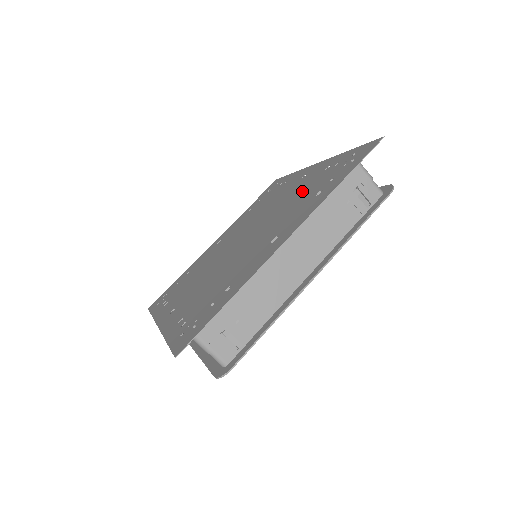
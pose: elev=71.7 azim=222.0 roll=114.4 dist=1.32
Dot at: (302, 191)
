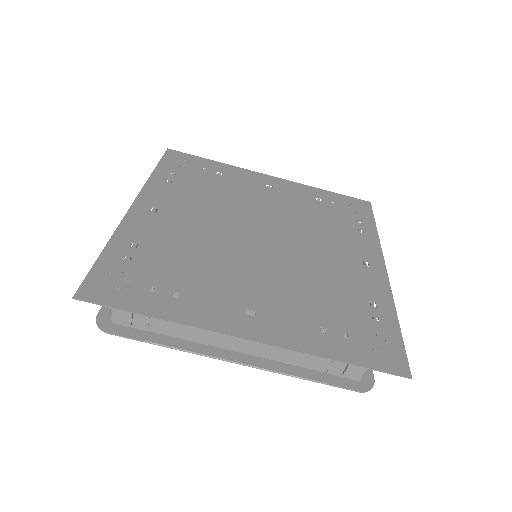
Dot at: (335, 287)
